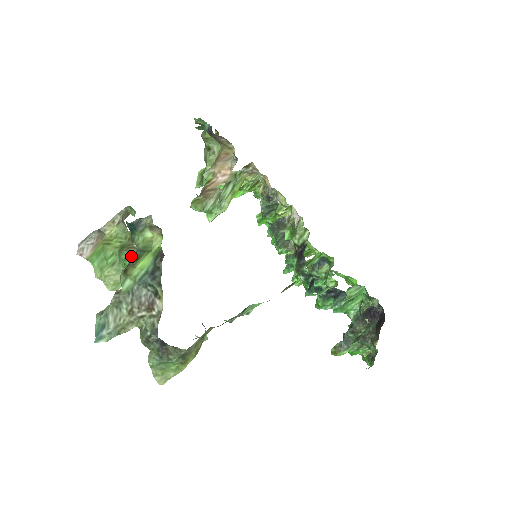
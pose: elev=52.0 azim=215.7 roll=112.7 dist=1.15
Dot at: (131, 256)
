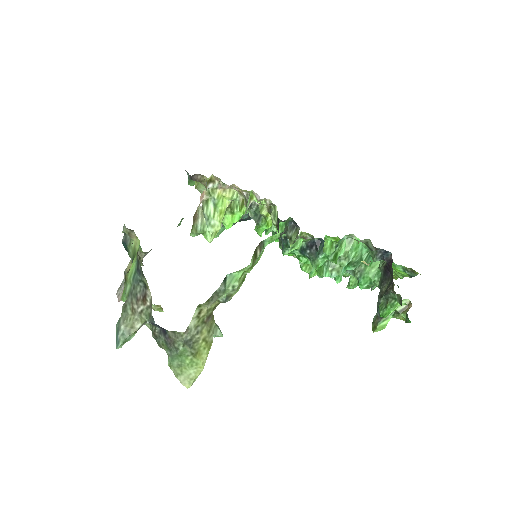
Dot at: occluded
